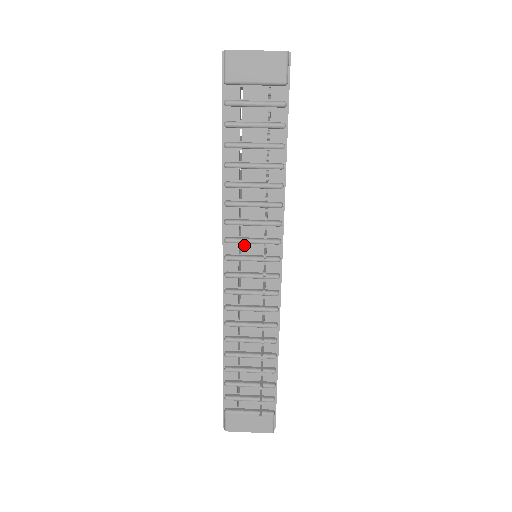
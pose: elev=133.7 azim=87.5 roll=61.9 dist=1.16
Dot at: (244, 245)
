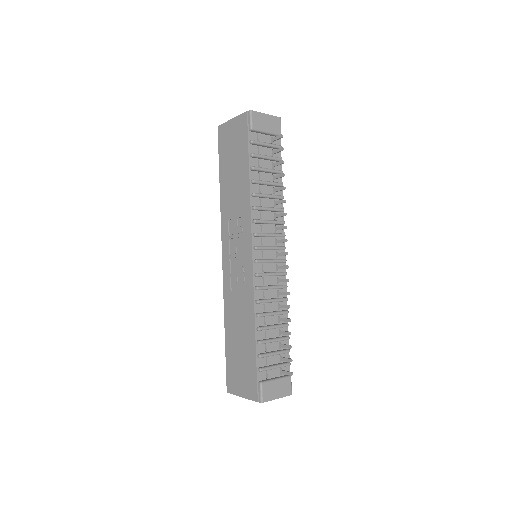
Dot at: (264, 239)
